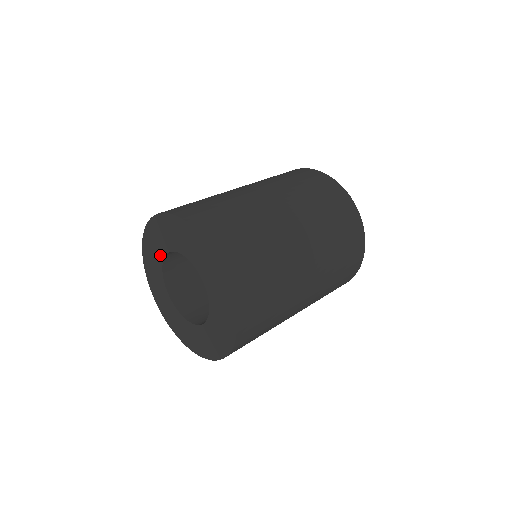
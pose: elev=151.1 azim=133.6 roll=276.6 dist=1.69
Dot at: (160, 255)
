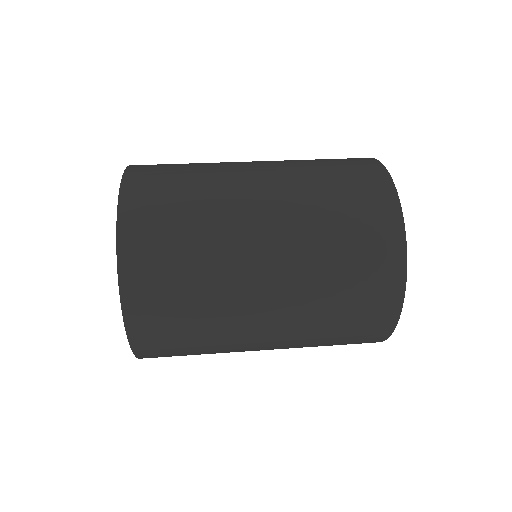
Dot at: occluded
